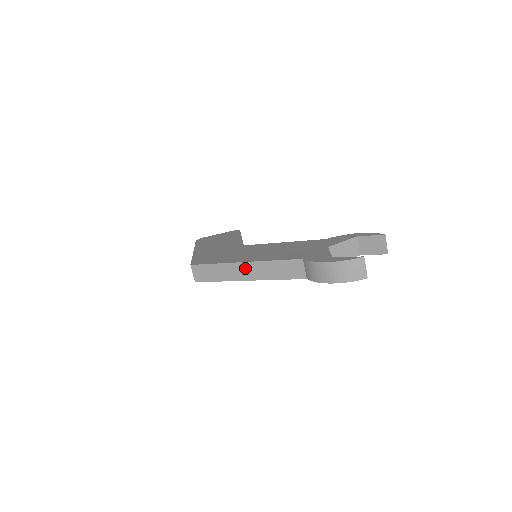
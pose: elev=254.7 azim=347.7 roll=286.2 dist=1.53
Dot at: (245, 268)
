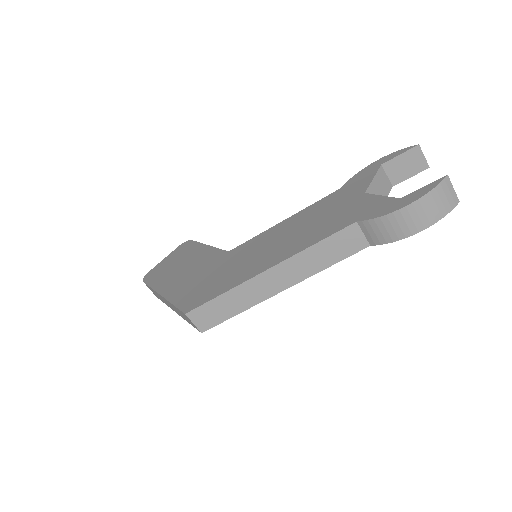
Dot at: (273, 276)
